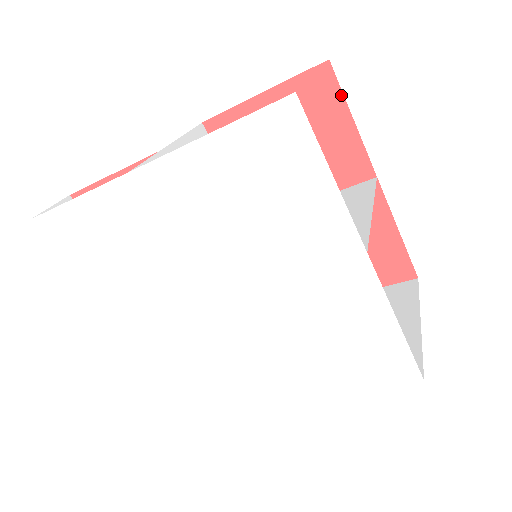
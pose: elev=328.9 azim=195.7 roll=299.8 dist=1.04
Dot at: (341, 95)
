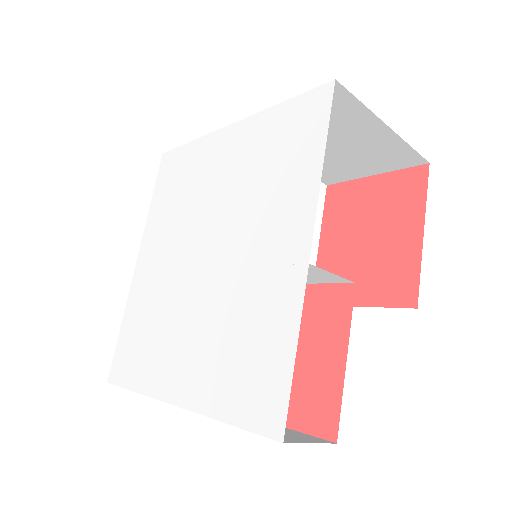
Dot at: occluded
